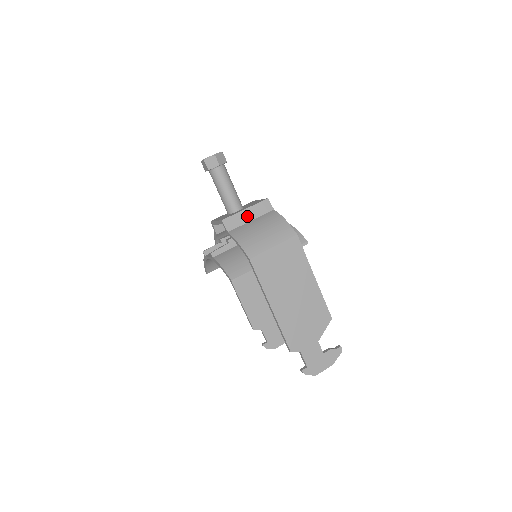
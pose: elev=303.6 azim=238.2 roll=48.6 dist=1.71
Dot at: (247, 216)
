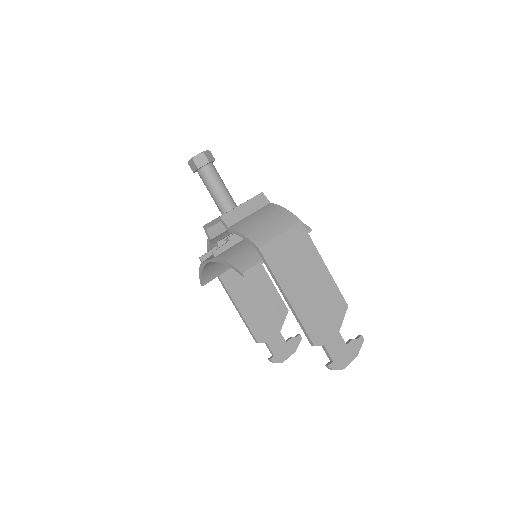
Dot at: (245, 210)
